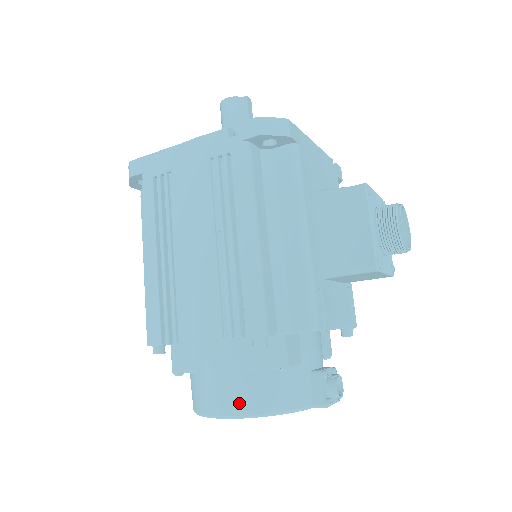
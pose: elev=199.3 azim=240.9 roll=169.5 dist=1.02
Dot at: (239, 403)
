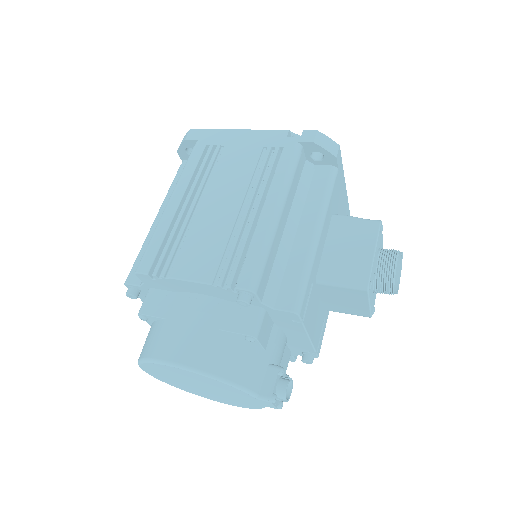
Dot at: (195, 355)
